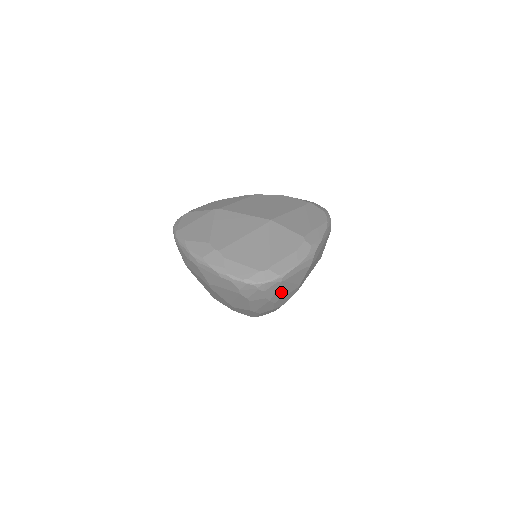
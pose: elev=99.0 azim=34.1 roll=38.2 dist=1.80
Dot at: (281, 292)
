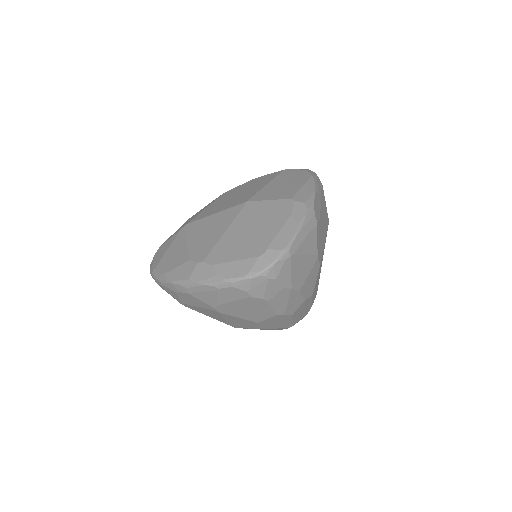
Dot at: (299, 272)
